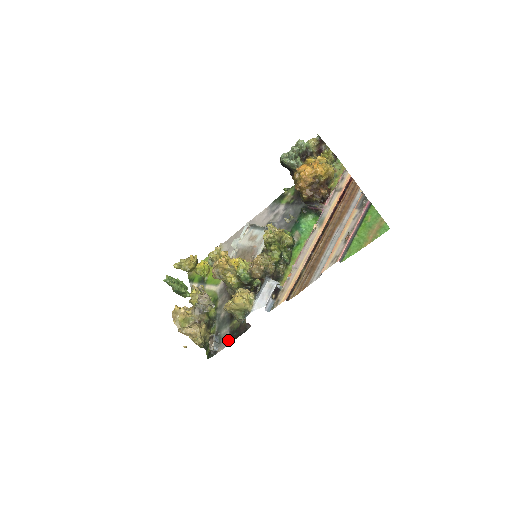
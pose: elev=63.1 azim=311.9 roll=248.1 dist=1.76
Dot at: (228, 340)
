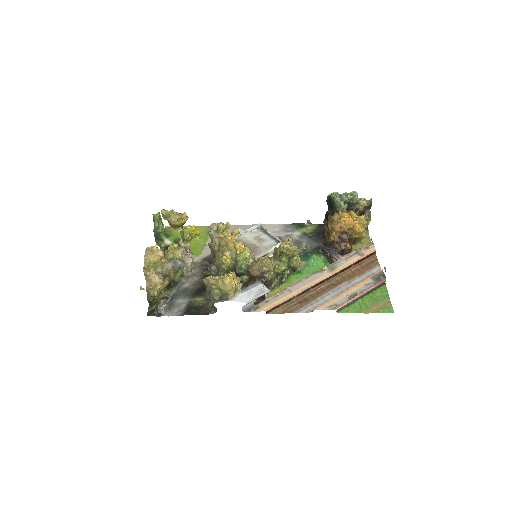
Dot at: (181, 311)
